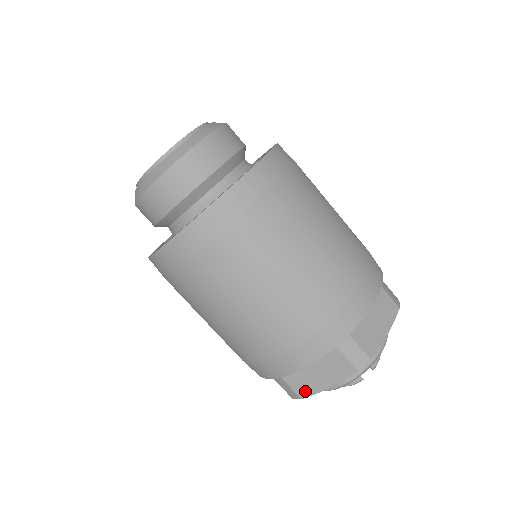
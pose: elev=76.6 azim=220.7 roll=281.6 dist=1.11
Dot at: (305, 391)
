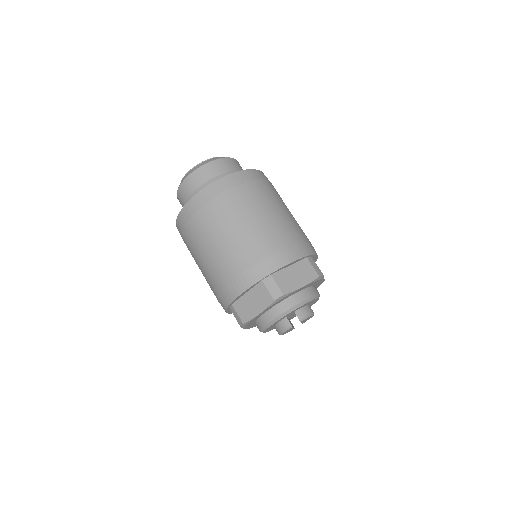
Dot at: (245, 317)
